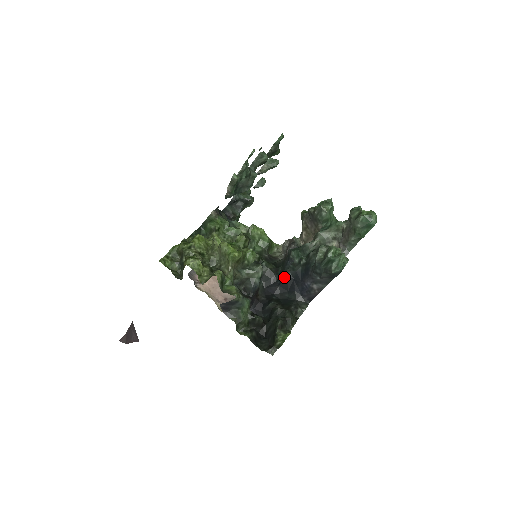
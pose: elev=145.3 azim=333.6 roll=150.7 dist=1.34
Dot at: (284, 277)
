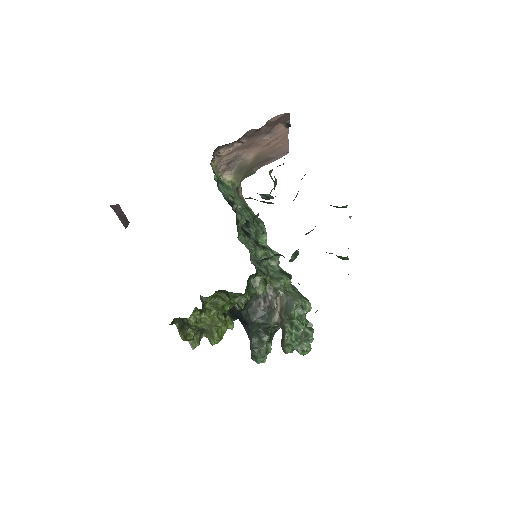
Dot at: (240, 317)
